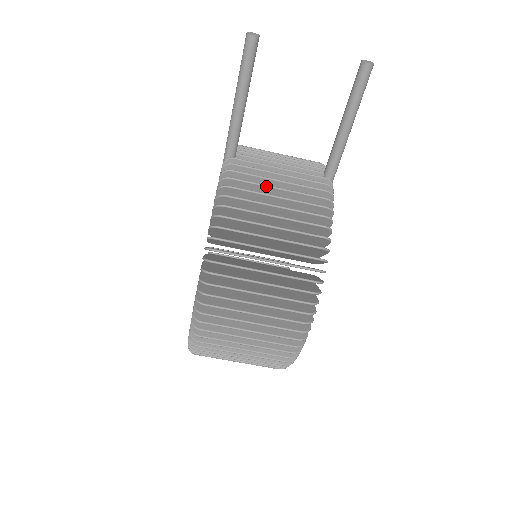
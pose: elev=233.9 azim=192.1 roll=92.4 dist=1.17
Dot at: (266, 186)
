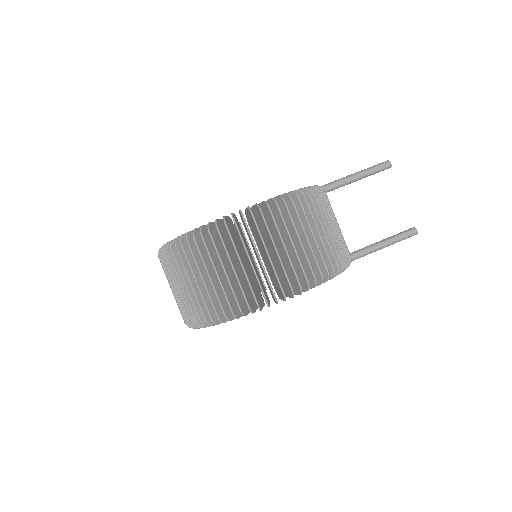
Dot at: (334, 215)
